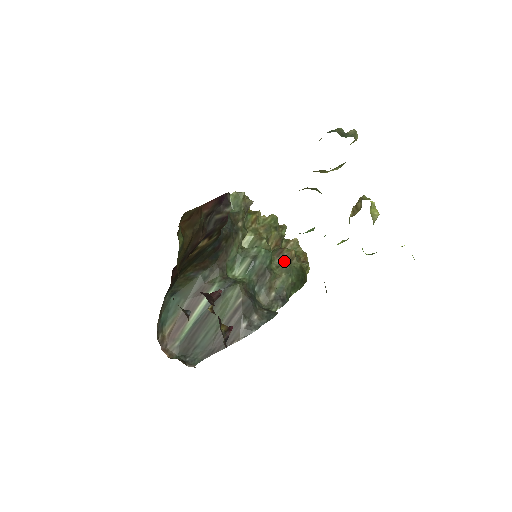
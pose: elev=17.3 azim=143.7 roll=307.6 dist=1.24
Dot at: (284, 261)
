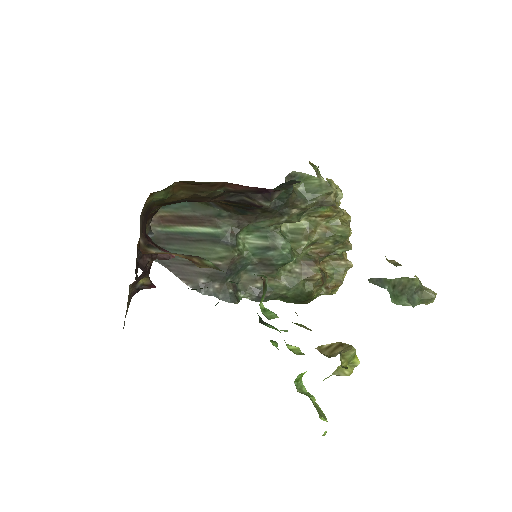
Dot at: (301, 274)
